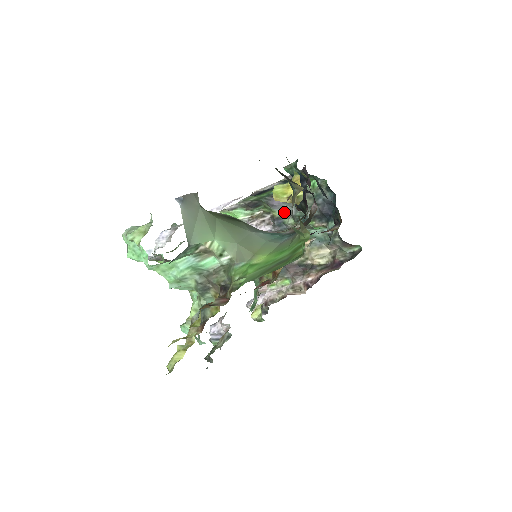
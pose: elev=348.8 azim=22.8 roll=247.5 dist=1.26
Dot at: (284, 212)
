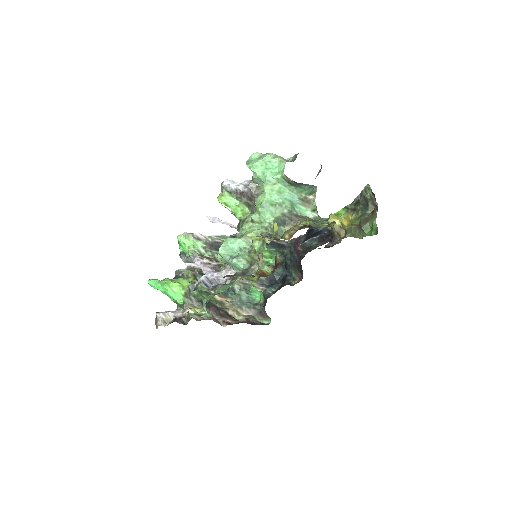
Dot at: occluded
